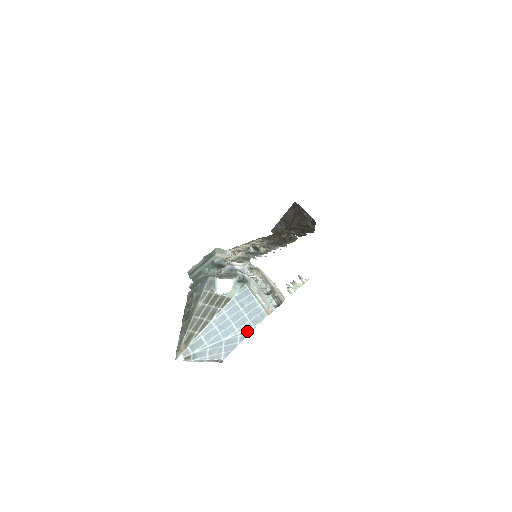
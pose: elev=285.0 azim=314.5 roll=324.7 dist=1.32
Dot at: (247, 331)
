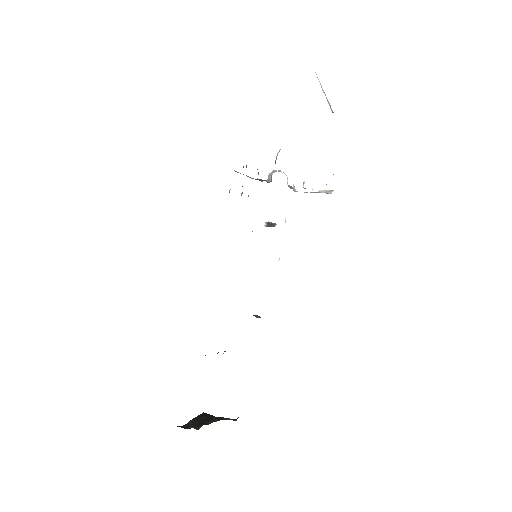
Dot at: occluded
